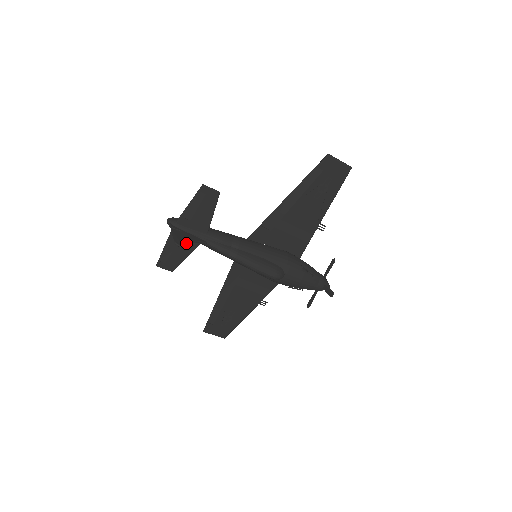
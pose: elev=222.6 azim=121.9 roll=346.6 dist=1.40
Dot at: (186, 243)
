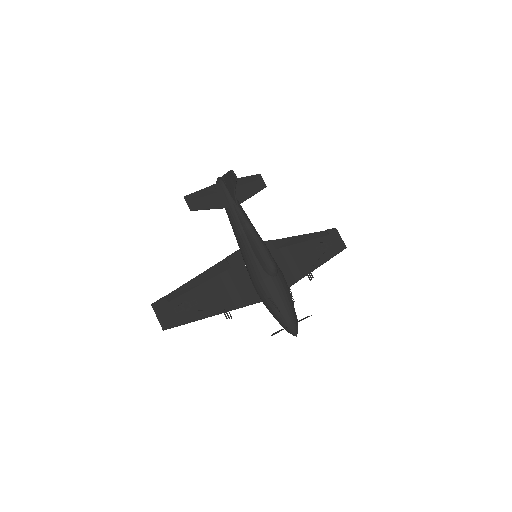
Dot at: (235, 180)
